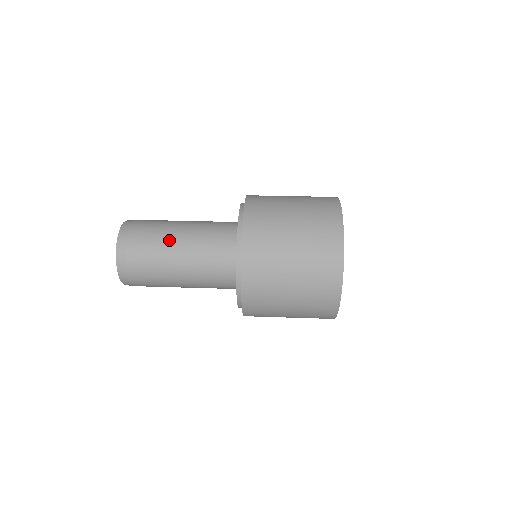
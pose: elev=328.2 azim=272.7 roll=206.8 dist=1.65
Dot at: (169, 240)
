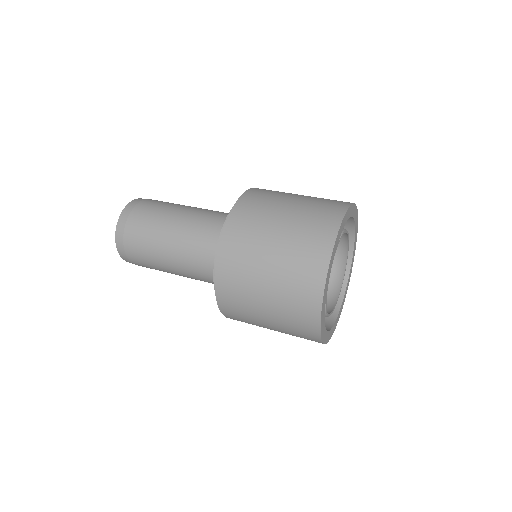
Dot at: (159, 250)
